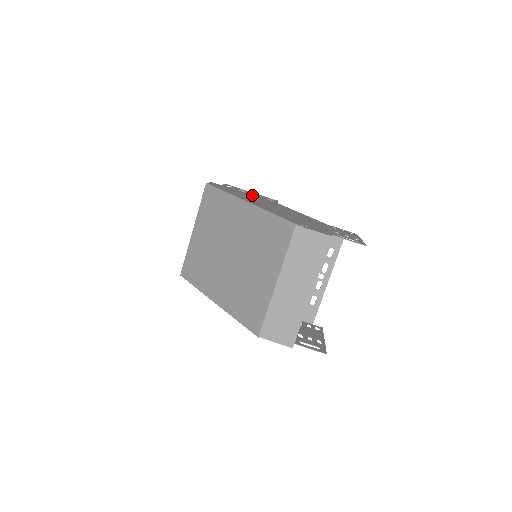
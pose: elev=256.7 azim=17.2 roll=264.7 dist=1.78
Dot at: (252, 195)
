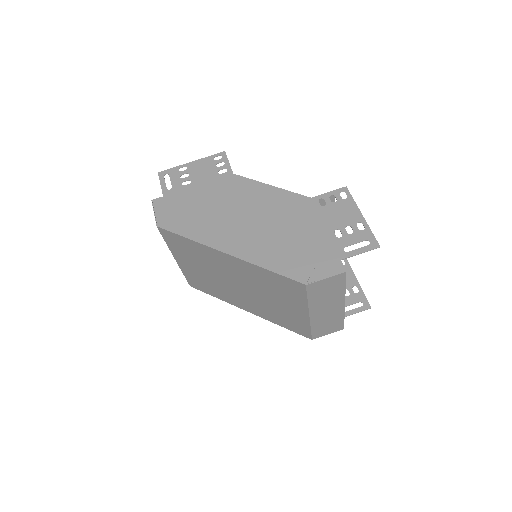
Dot at: (203, 187)
